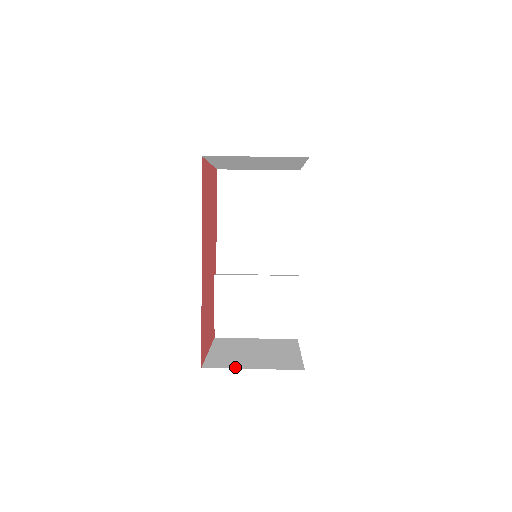
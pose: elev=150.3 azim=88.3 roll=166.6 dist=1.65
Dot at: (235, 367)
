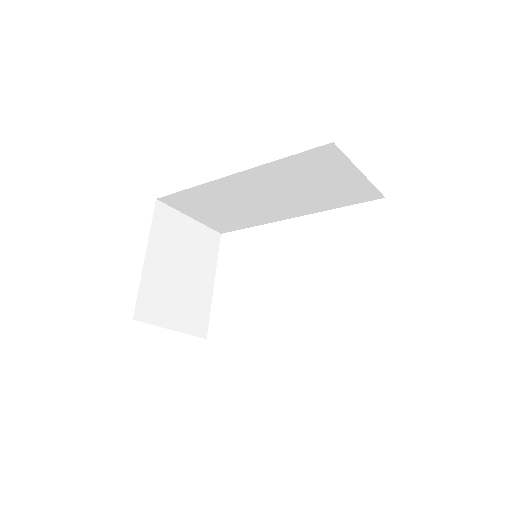
Dot at: occluded
